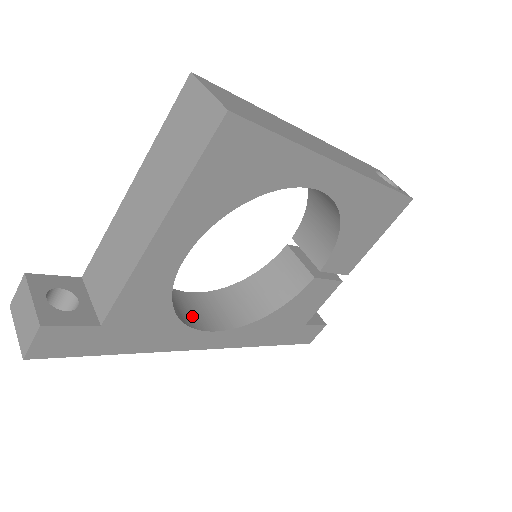
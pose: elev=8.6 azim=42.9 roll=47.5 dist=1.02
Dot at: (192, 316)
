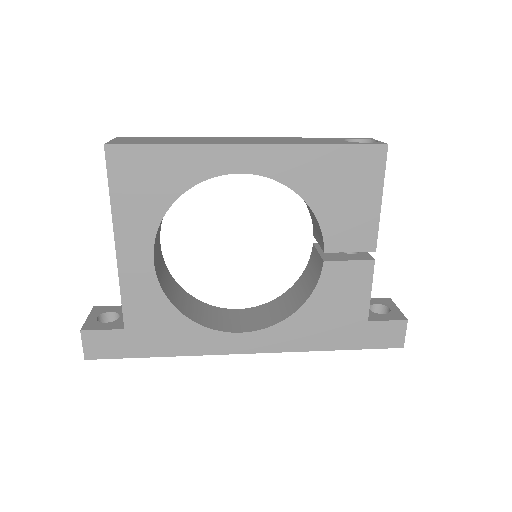
Dot at: (223, 323)
